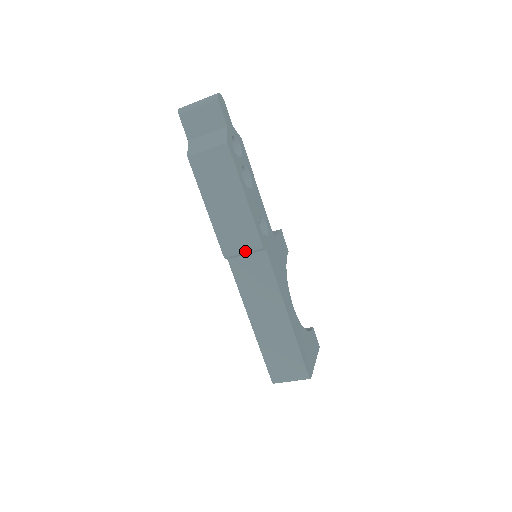
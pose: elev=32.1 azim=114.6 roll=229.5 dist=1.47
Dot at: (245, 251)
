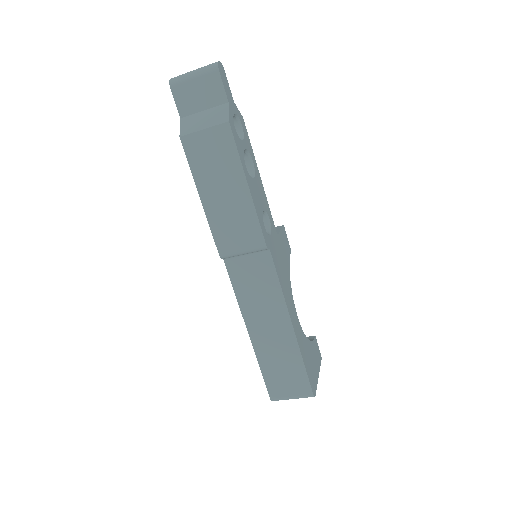
Dot at: (245, 251)
